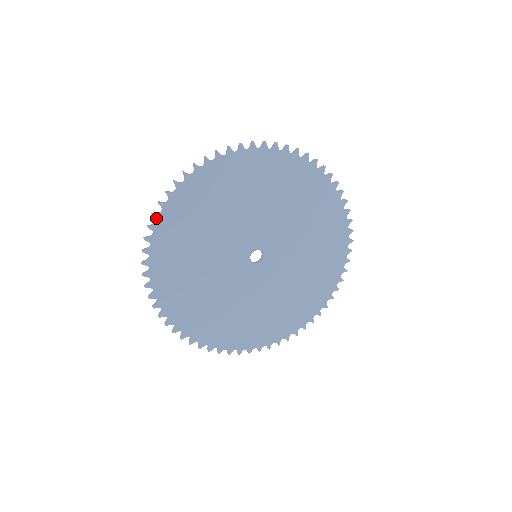
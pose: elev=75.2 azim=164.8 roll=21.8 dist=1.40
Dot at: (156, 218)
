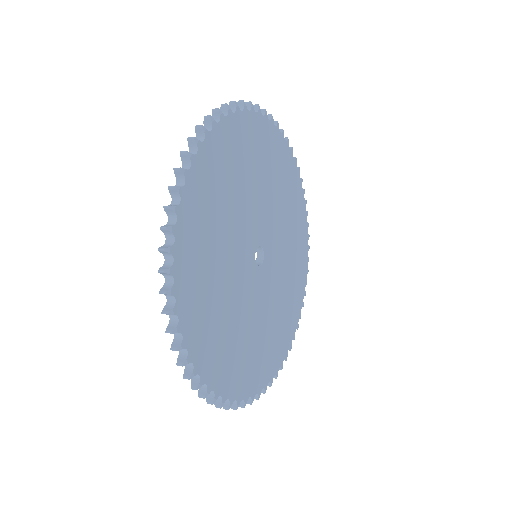
Dot at: (190, 158)
